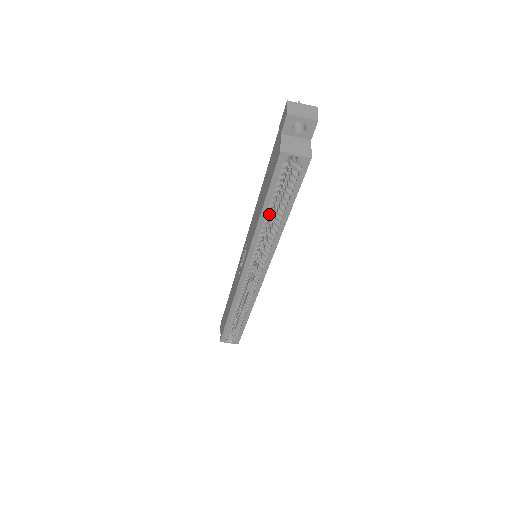
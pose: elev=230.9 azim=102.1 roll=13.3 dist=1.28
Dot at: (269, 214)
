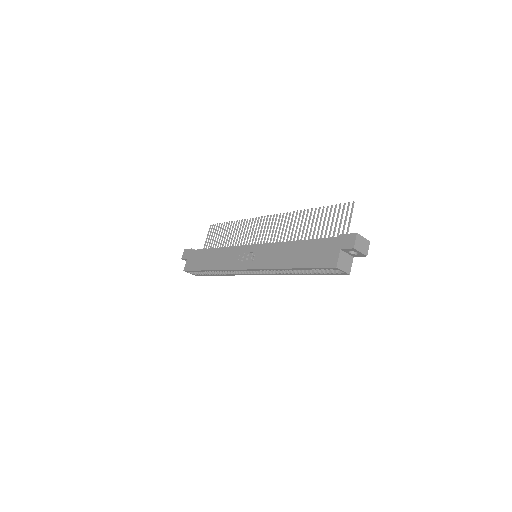
Dot at: occluded
